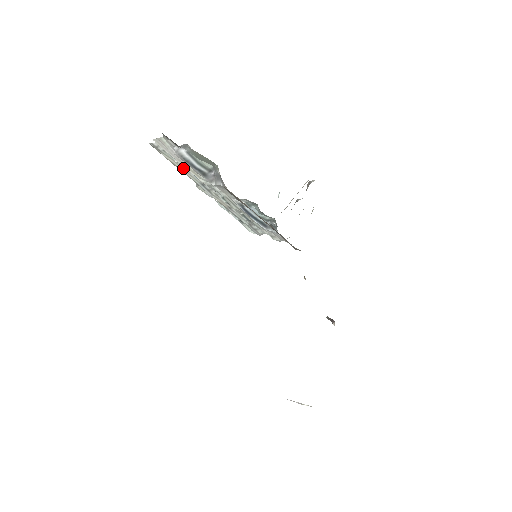
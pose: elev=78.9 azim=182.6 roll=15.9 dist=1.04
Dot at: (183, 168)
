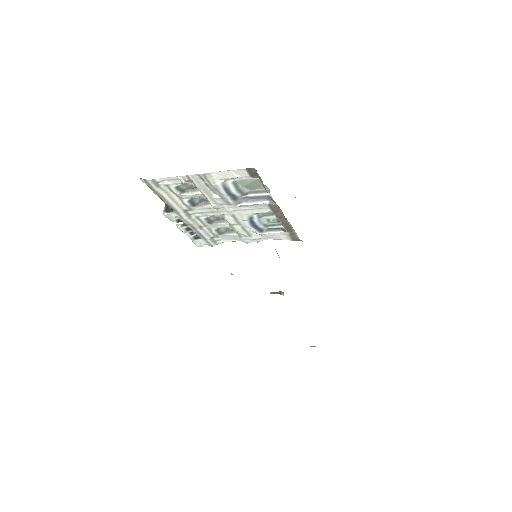
Dot at: (174, 199)
